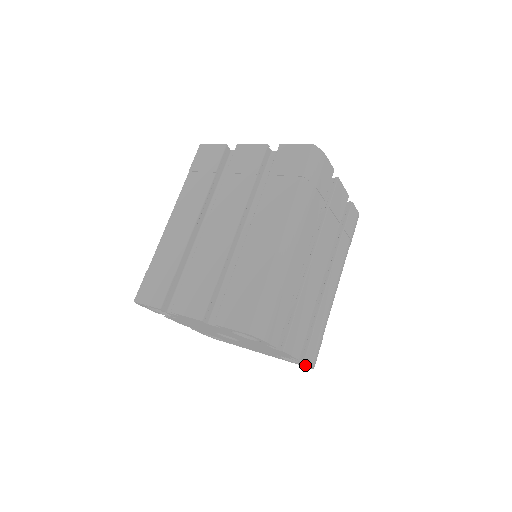
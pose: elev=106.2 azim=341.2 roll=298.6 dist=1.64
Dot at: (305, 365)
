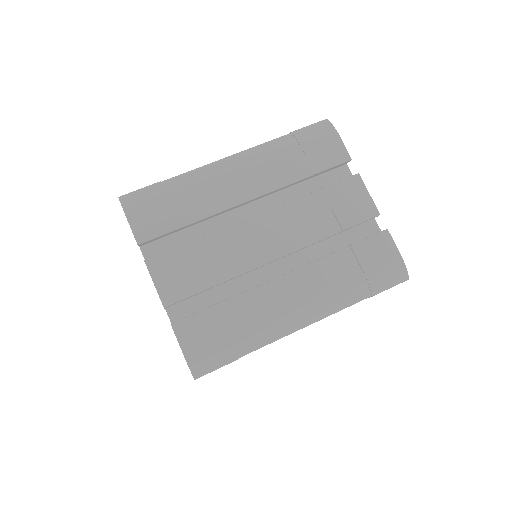
Dot at: occluded
